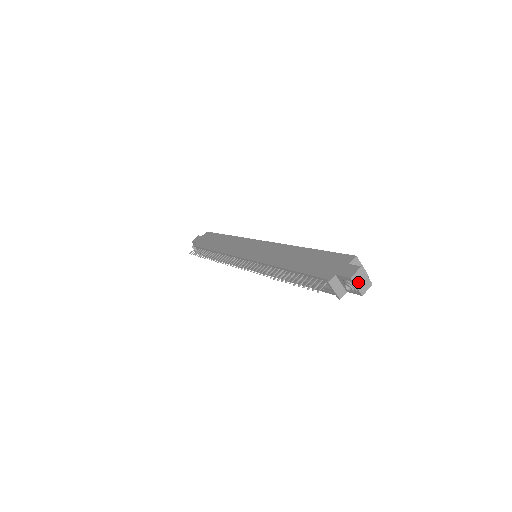
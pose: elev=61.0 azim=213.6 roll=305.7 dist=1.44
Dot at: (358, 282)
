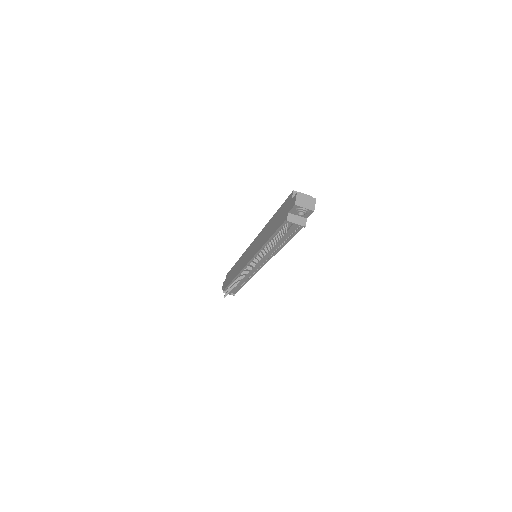
Dot at: (303, 204)
